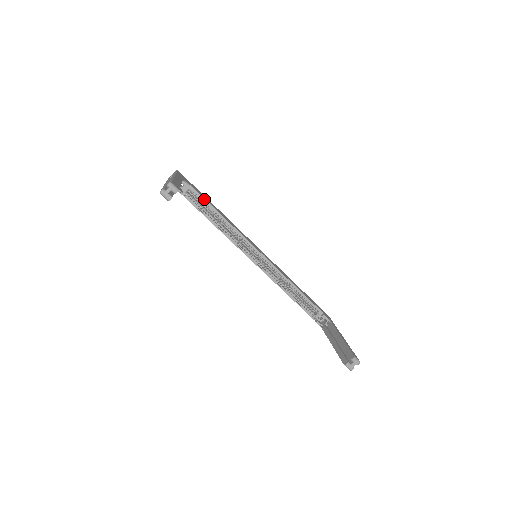
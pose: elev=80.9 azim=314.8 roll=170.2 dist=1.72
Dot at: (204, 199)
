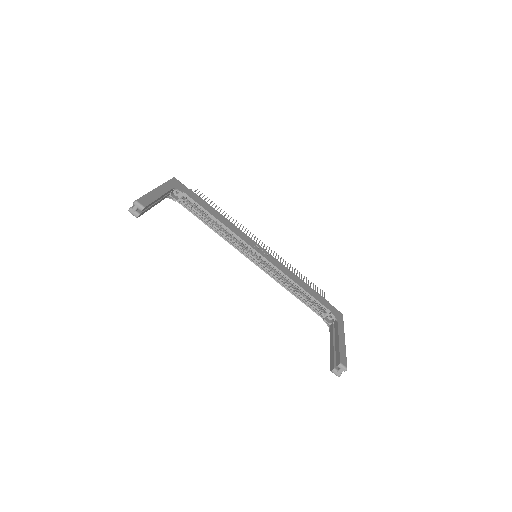
Dot at: (198, 204)
